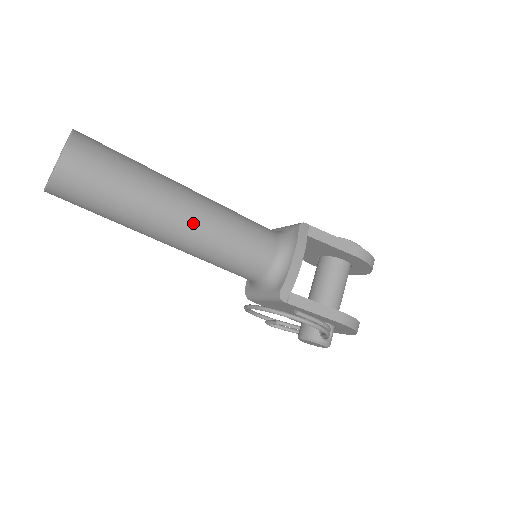
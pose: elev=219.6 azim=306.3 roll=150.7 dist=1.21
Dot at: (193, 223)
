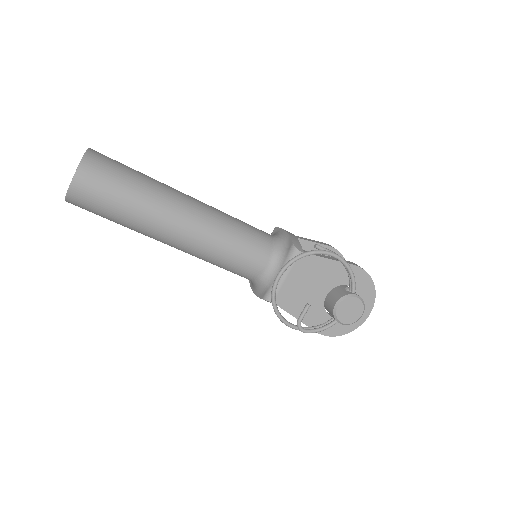
Dot at: (199, 203)
